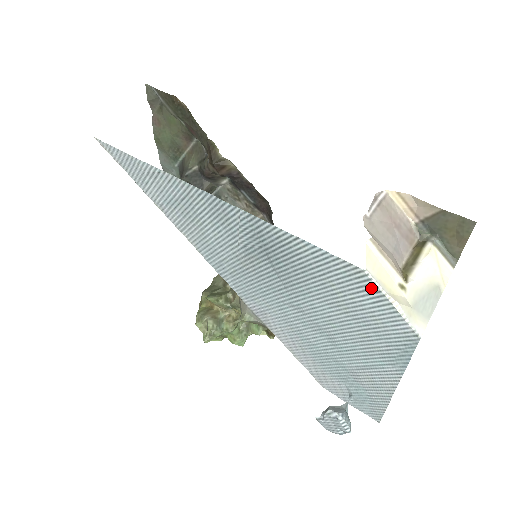
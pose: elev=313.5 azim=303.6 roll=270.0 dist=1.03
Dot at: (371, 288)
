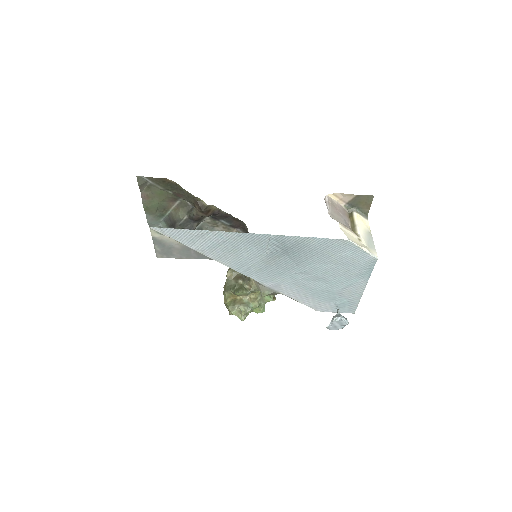
Dot at: (351, 246)
